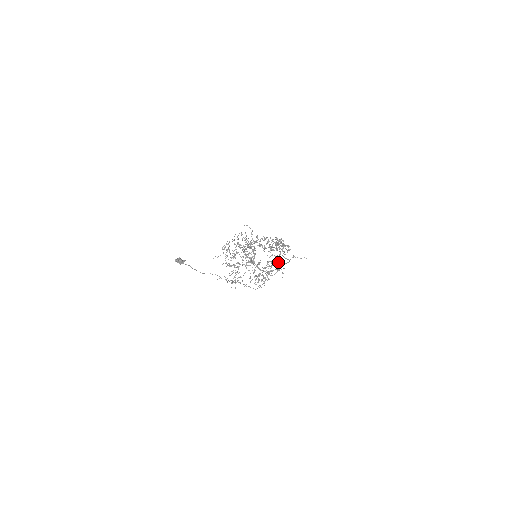
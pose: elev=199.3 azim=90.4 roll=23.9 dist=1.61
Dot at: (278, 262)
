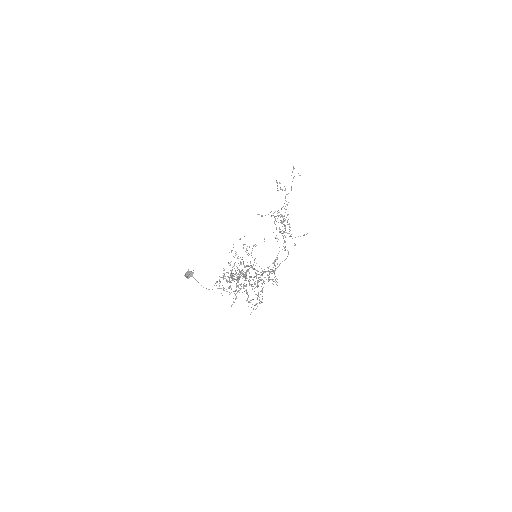
Dot at: (275, 265)
